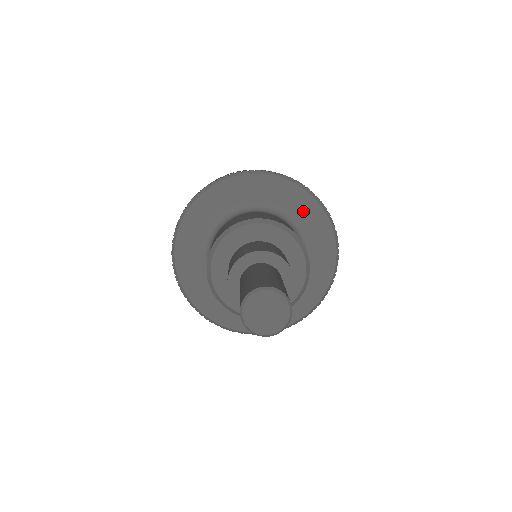
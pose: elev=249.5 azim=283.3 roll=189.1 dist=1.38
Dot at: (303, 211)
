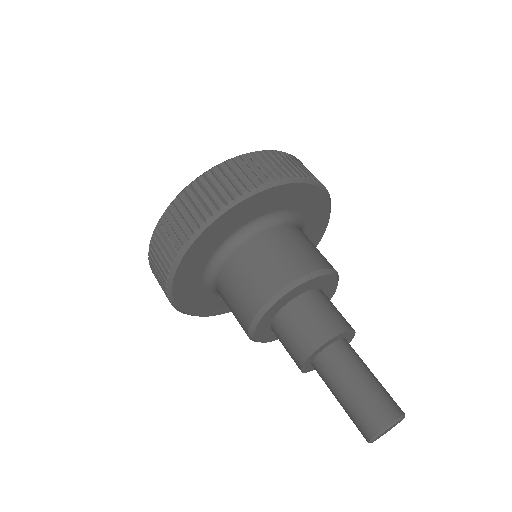
Dot at: (312, 235)
